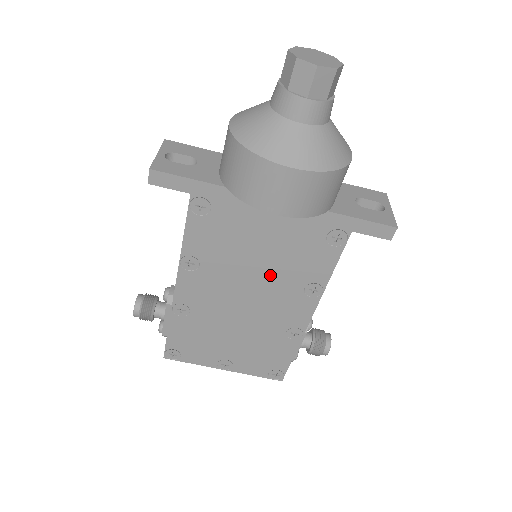
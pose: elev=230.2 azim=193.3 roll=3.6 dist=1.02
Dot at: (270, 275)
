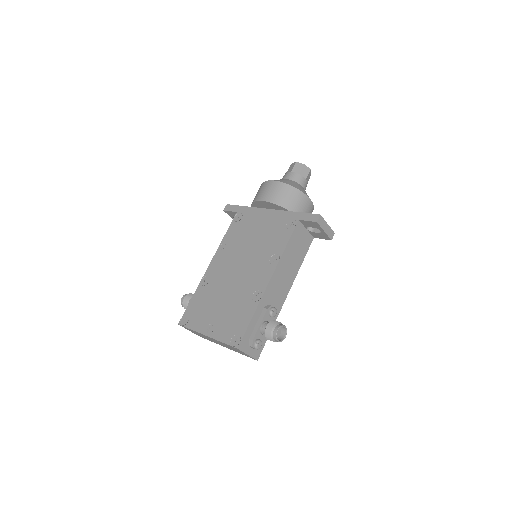
Dot at: (255, 251)
